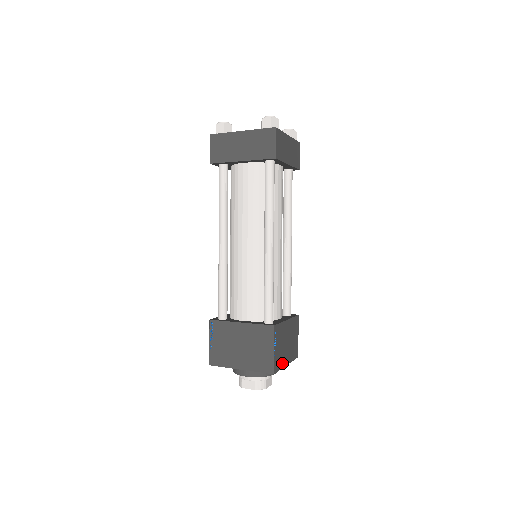
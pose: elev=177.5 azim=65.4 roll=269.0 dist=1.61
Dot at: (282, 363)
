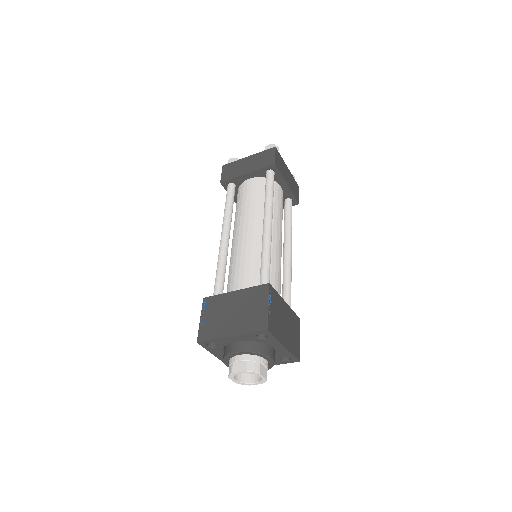
Dot at: (278, 335)
